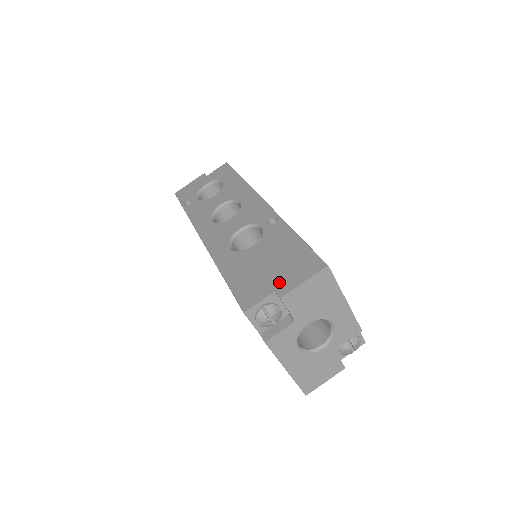
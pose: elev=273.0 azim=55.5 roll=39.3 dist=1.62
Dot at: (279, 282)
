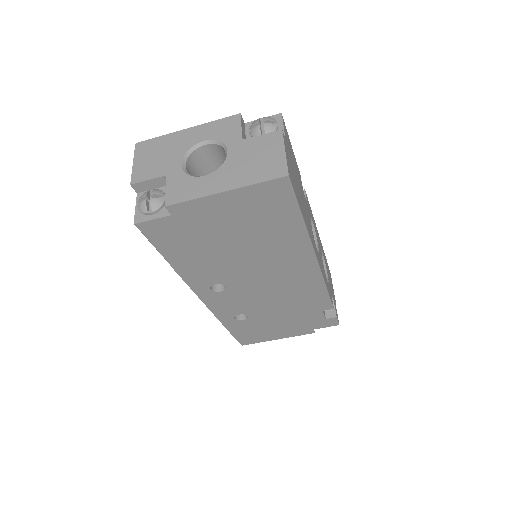
Dot at: occluded
